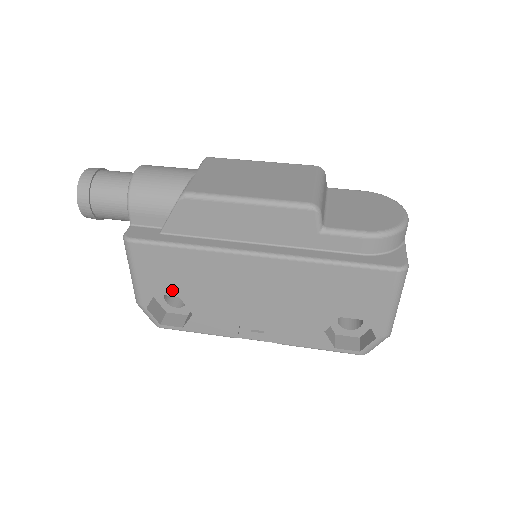
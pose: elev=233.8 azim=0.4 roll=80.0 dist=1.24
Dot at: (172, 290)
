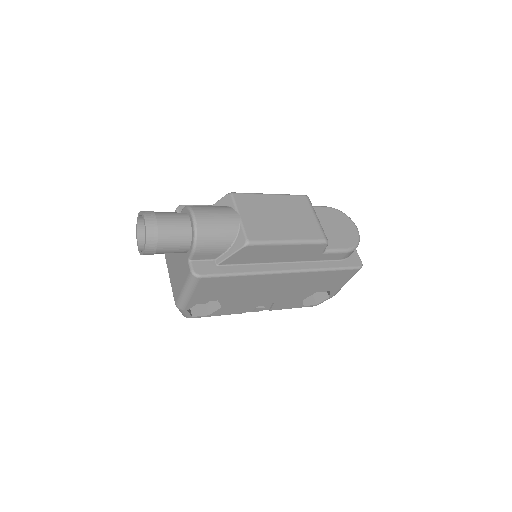
Dot at: (215, 298)
